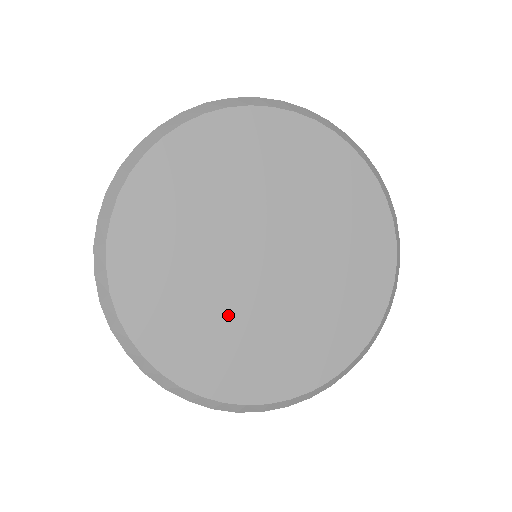
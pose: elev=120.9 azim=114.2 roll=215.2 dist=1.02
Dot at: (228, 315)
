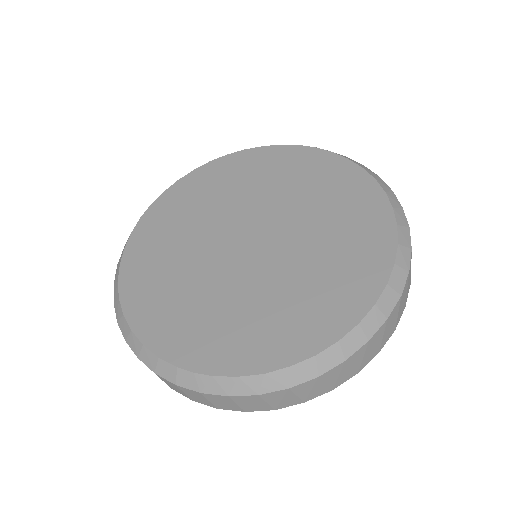
Dot at: (189, 259)
